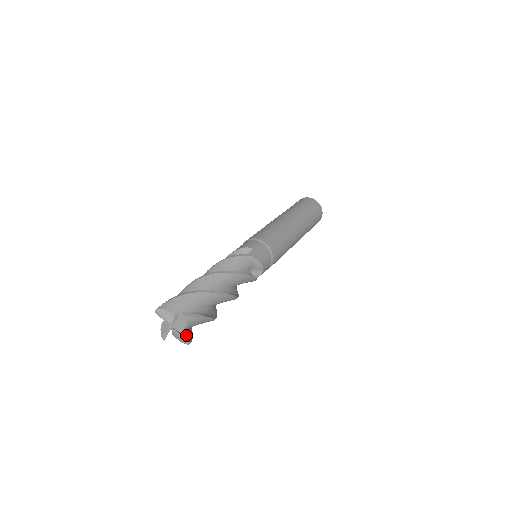
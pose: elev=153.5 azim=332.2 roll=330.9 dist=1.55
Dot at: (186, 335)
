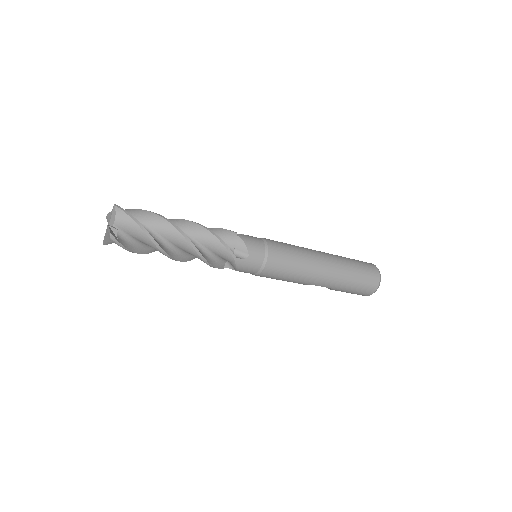
Dot at: (116, 235)
